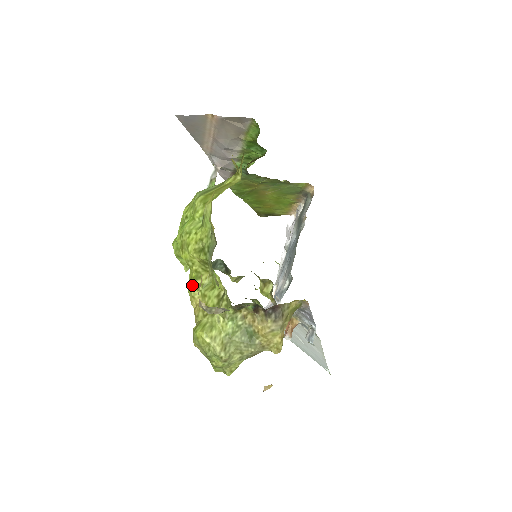
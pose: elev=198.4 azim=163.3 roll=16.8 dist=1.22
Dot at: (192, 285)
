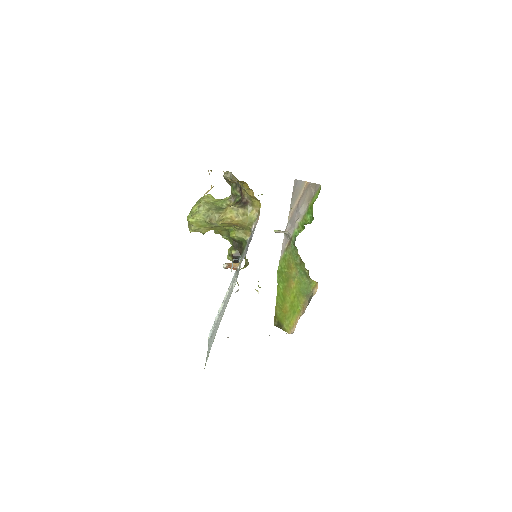
Dot at: occluded
